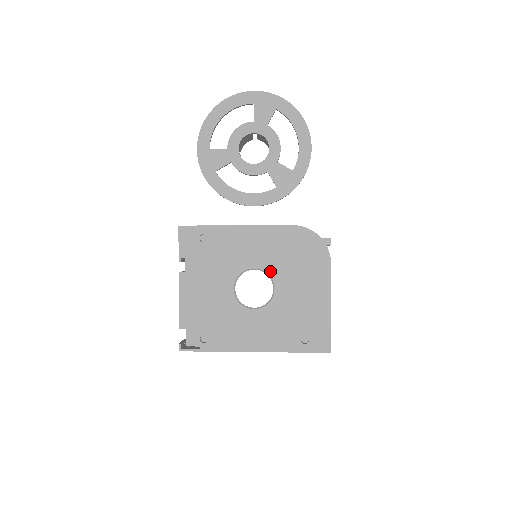
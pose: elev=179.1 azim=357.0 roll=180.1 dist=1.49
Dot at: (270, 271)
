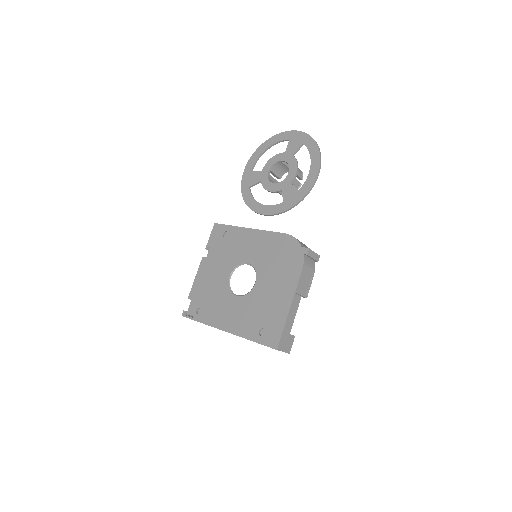
Dot at: (257, 267)
